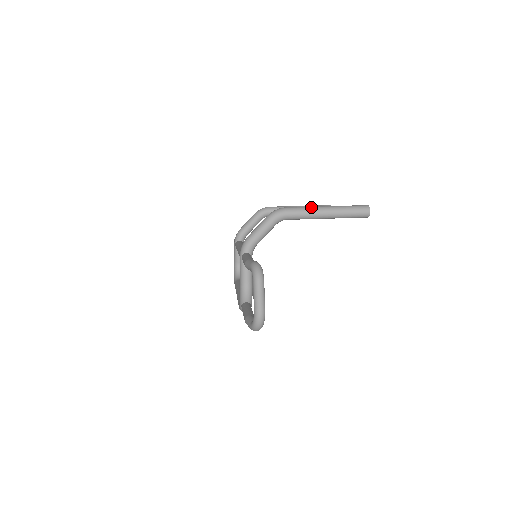
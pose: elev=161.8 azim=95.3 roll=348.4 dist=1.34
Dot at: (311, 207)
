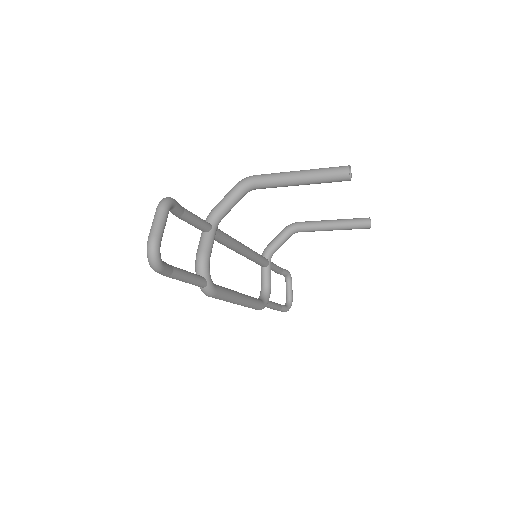
Dot at: (281, 172)
